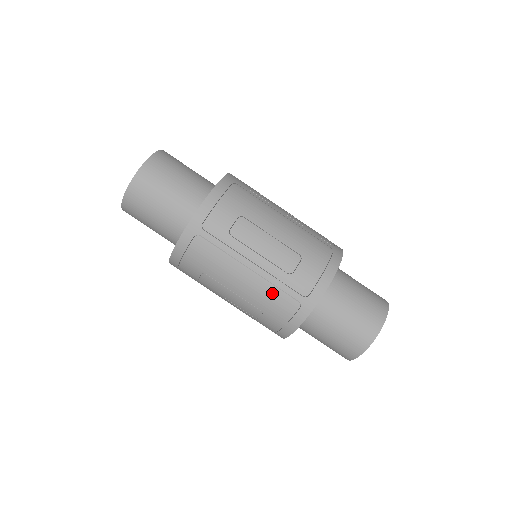
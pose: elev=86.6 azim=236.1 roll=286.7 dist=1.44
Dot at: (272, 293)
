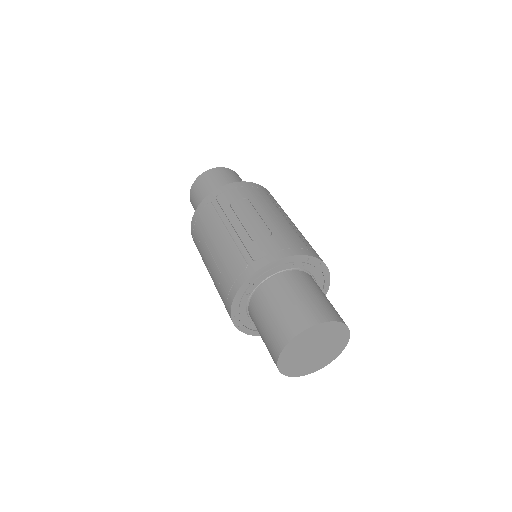
Dot at: (233, 253)
